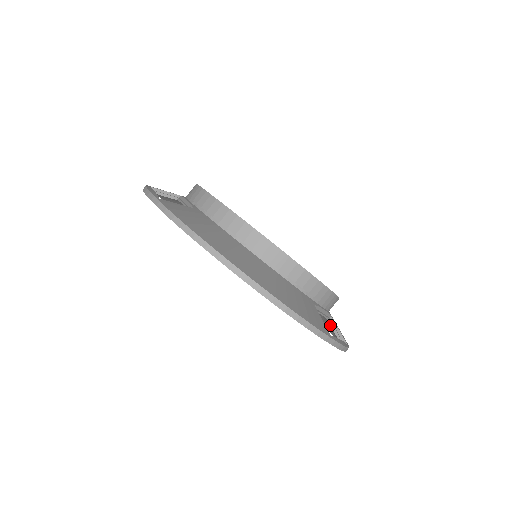
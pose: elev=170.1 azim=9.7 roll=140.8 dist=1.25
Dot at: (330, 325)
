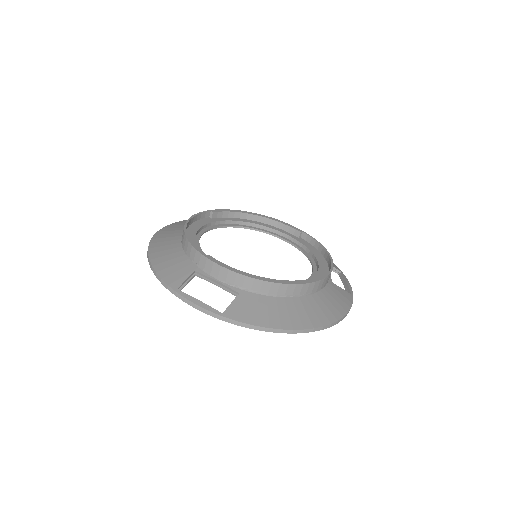
Dot at: occluded
